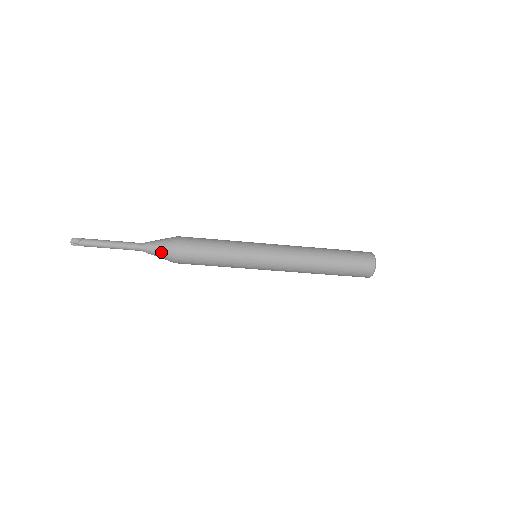
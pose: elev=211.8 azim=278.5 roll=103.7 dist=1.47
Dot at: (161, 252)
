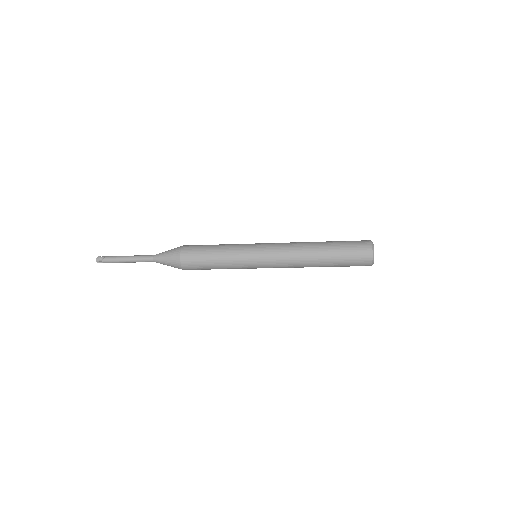
Dot at: (169, 263)
